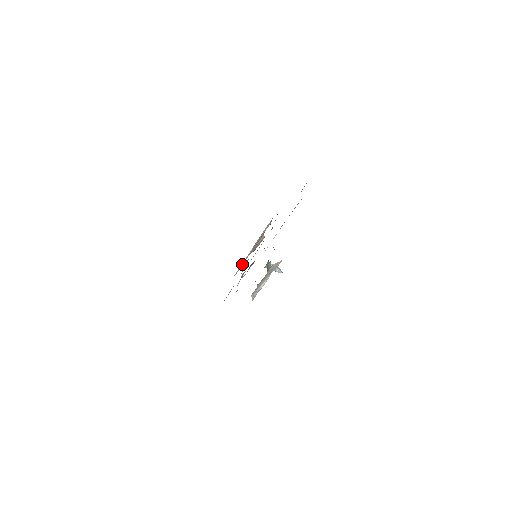
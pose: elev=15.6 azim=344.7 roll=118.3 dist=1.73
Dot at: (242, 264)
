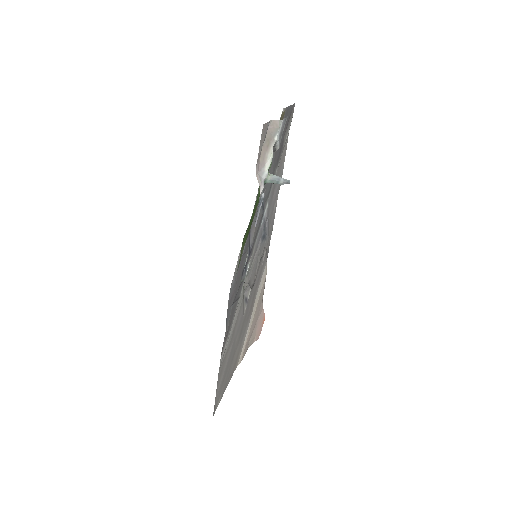
Dot at: (245, 342)
